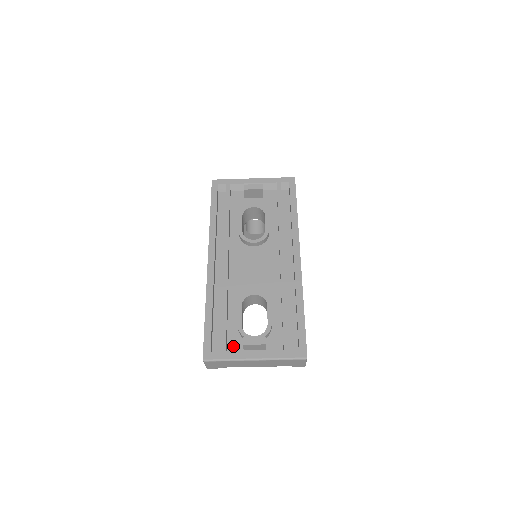
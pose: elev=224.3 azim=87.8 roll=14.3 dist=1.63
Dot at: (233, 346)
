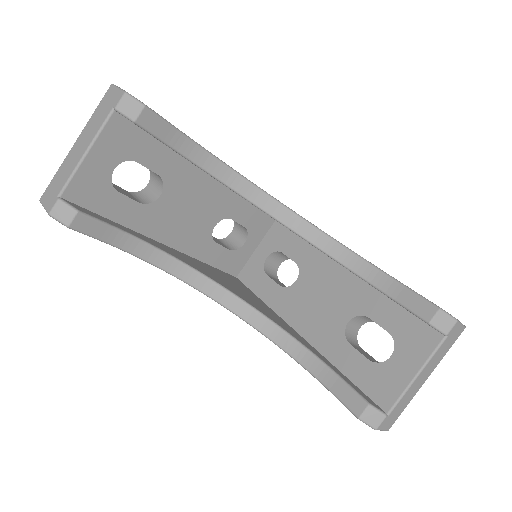
Dot at: occluded
